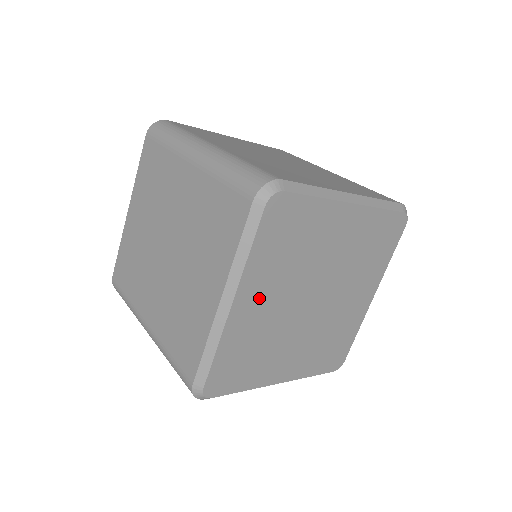
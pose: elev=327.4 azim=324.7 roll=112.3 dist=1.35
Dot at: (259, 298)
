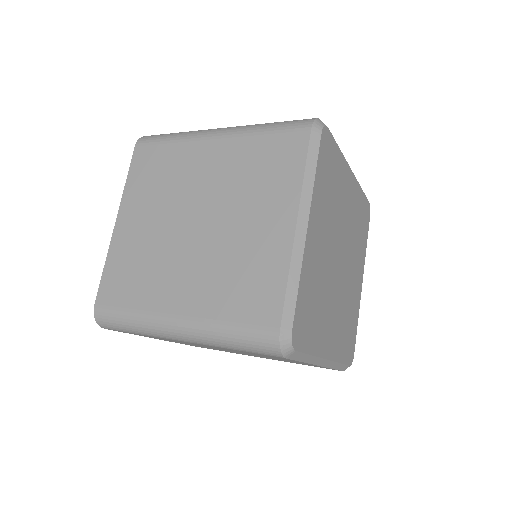
Dot at: (318, 233)
